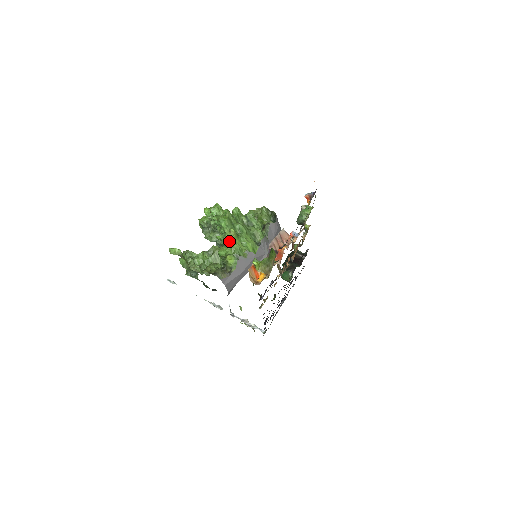
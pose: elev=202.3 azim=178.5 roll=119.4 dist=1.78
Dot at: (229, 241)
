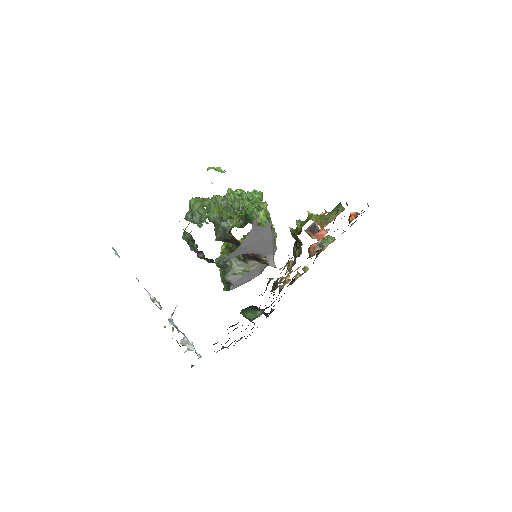
Dot at: occluded
